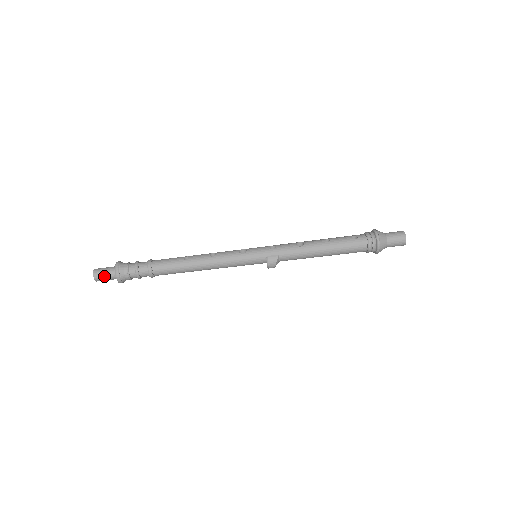
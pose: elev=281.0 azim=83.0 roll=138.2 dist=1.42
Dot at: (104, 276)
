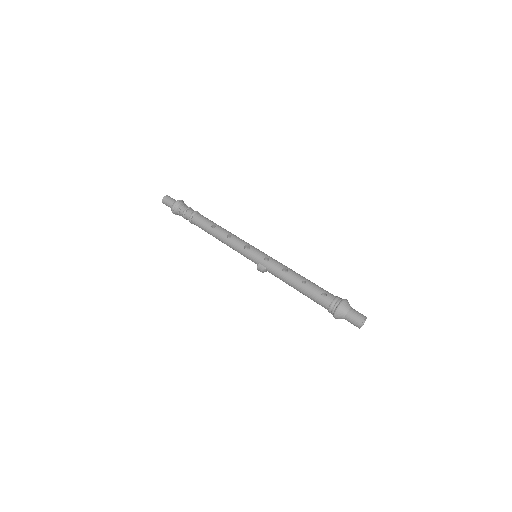
Dot at: (167, 204)
